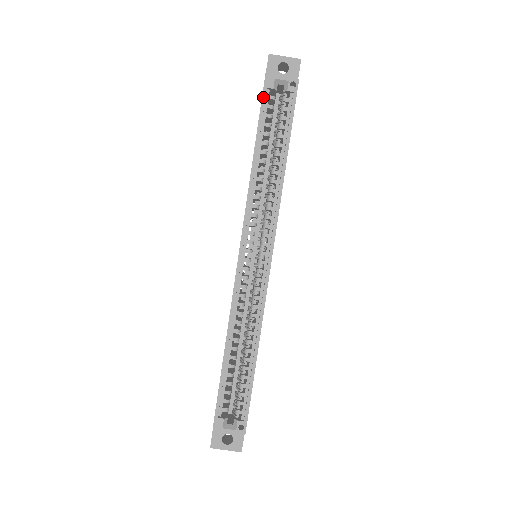
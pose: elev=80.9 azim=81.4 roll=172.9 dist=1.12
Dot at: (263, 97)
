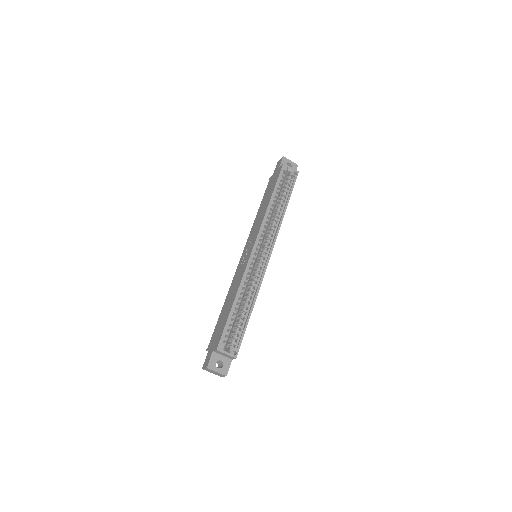
Dot at: (280, 173)
